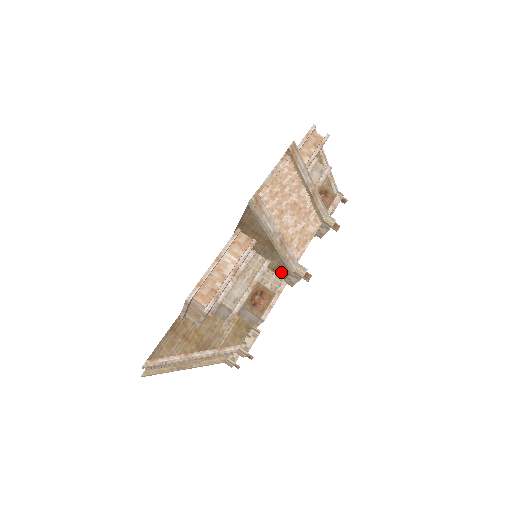
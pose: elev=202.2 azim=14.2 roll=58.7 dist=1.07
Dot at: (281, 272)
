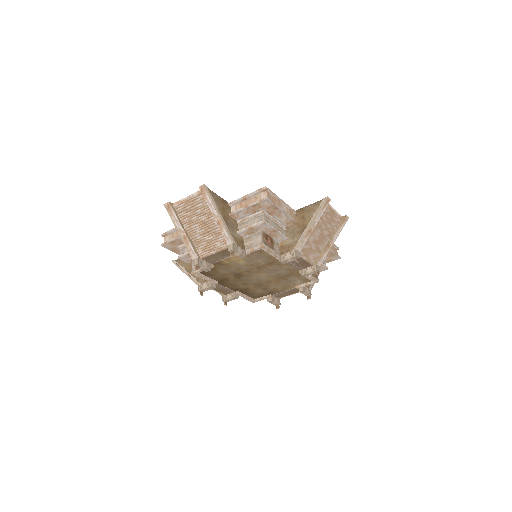
Dot at: (285, 249)
